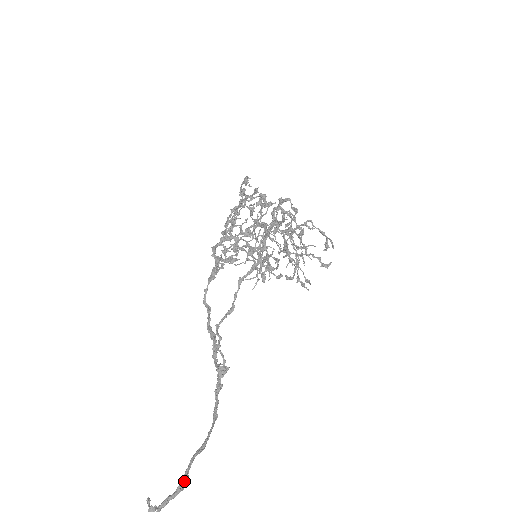
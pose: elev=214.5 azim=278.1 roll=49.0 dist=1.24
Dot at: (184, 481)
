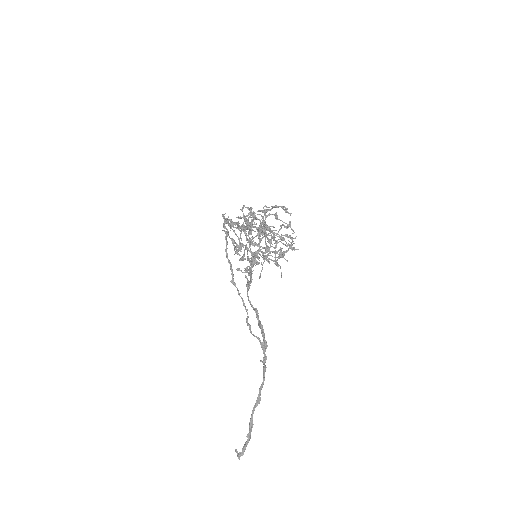
Dot at: (250, 429)
